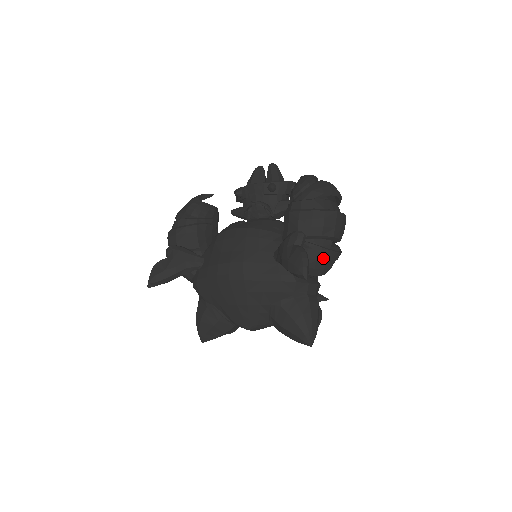
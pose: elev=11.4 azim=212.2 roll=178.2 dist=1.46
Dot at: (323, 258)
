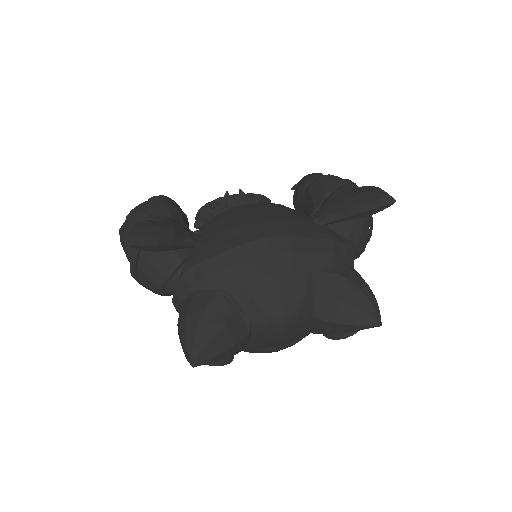
Dot at: (366, 226)
